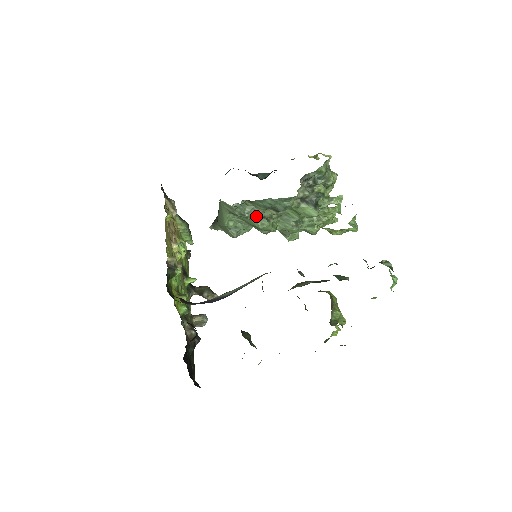
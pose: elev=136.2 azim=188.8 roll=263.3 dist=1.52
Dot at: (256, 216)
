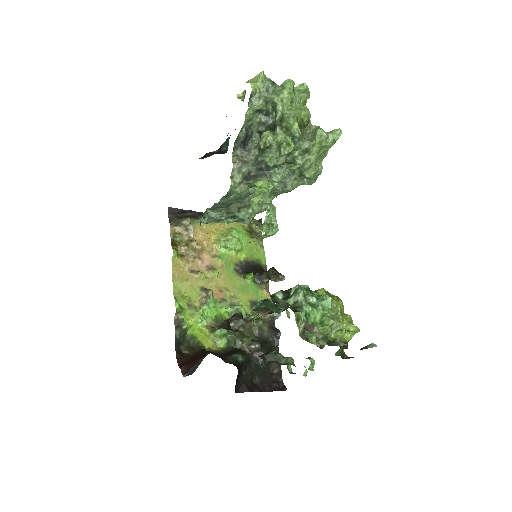
Dot at: (231, 213)
